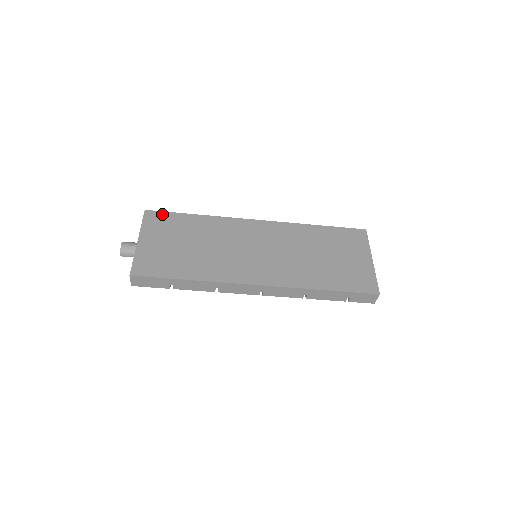
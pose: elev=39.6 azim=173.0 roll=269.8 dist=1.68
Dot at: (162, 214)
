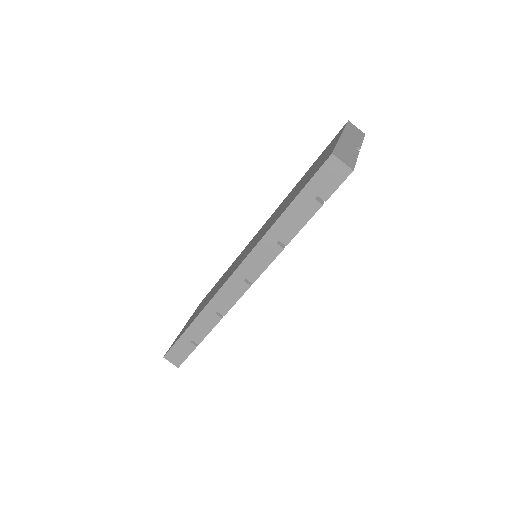
Dot at: (207, 294)
